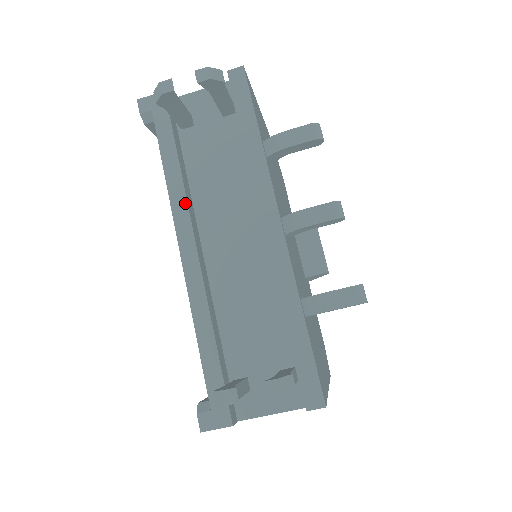
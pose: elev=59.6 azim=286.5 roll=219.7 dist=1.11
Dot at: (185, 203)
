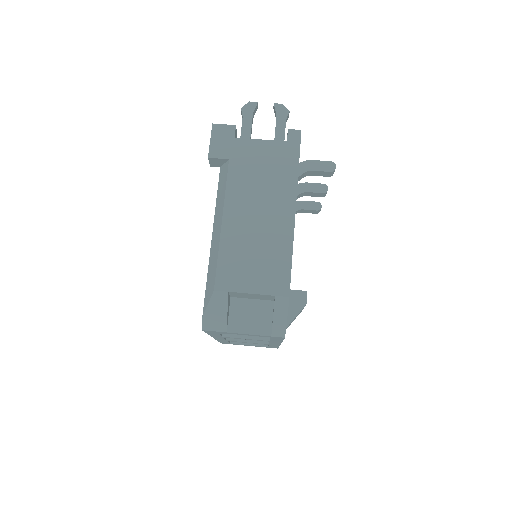
Dot at: occluded
